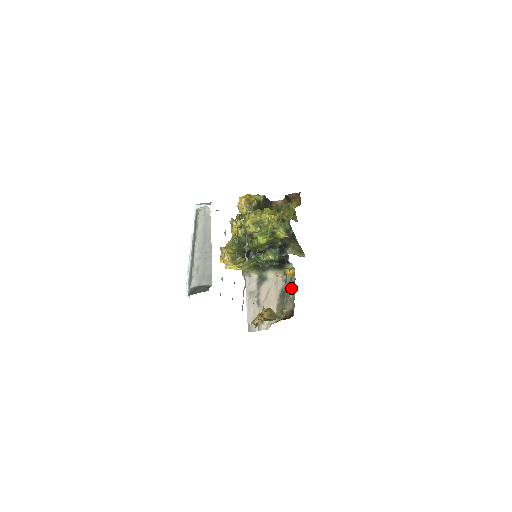
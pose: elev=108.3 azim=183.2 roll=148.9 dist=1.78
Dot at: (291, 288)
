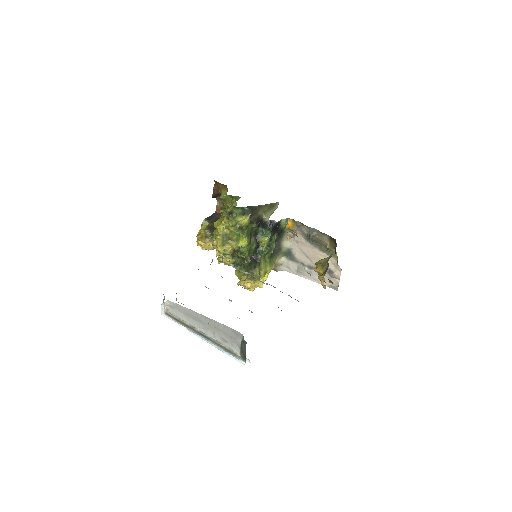
Dot at: (307, 230)
